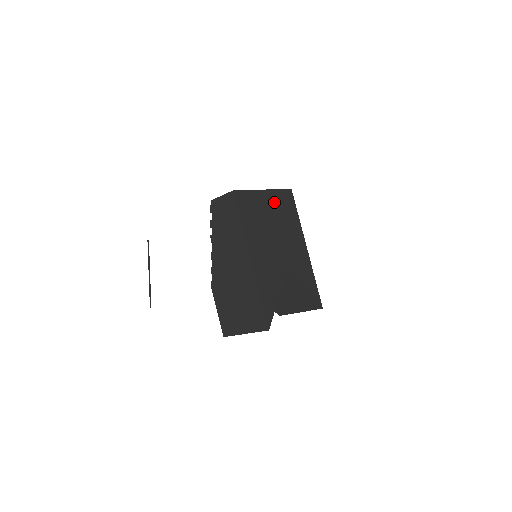
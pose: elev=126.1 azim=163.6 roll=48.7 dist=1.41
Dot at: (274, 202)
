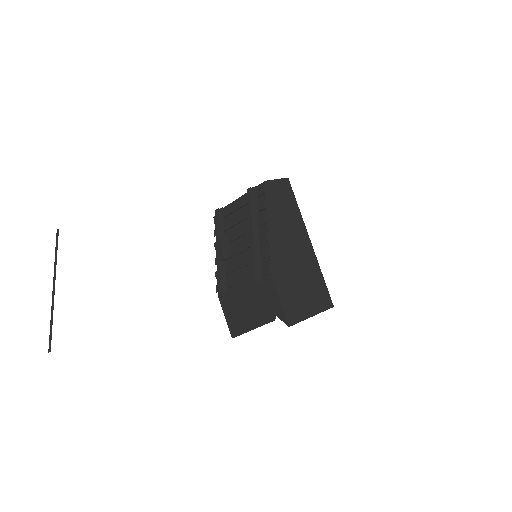
Dot at: occluded
